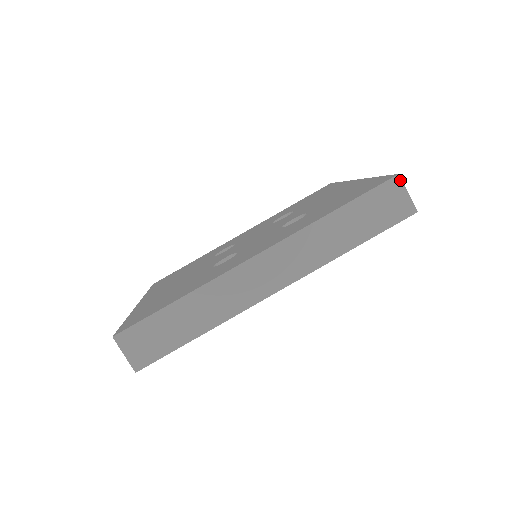
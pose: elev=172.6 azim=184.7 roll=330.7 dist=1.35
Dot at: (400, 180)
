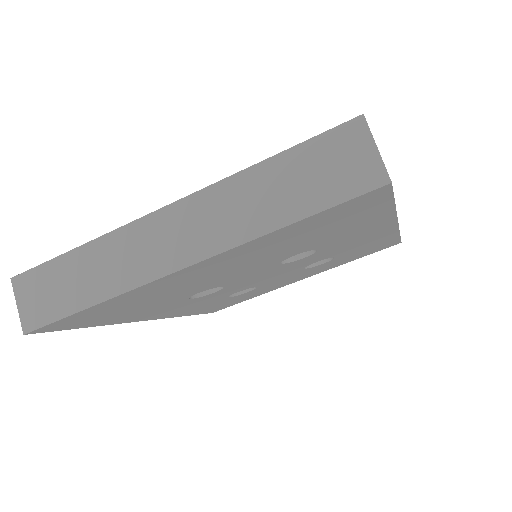
Dot at: occluded
